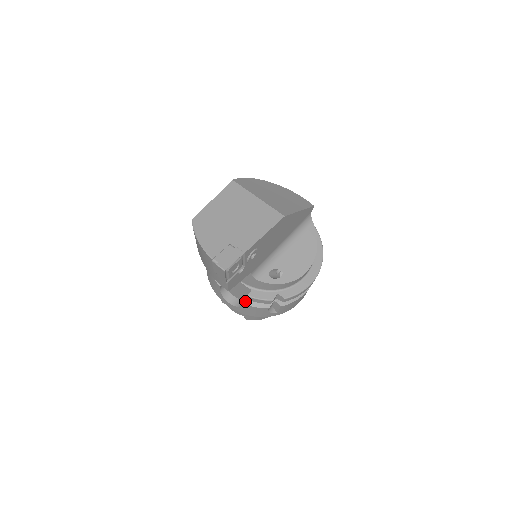
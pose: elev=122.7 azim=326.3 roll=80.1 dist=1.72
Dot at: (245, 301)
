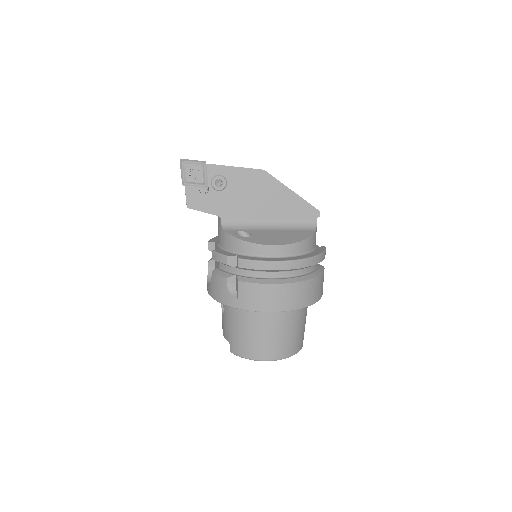
Dot at: occluded
